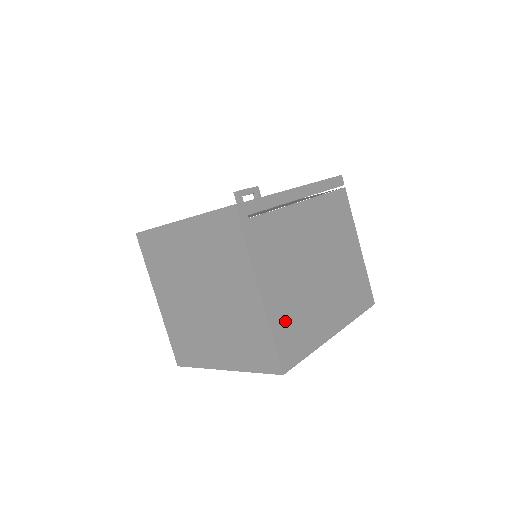
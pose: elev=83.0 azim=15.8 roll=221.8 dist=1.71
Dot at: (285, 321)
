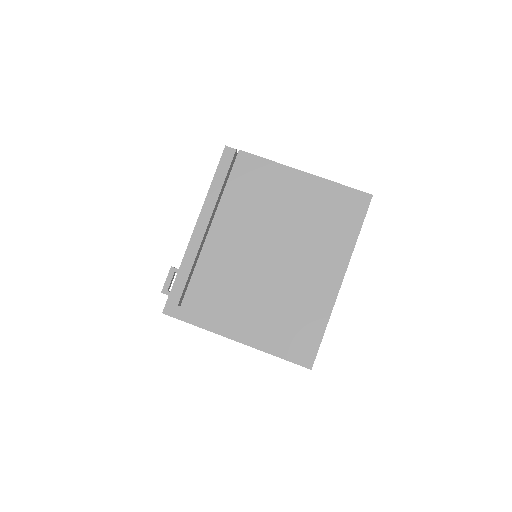
Dot at: (277, 333)
